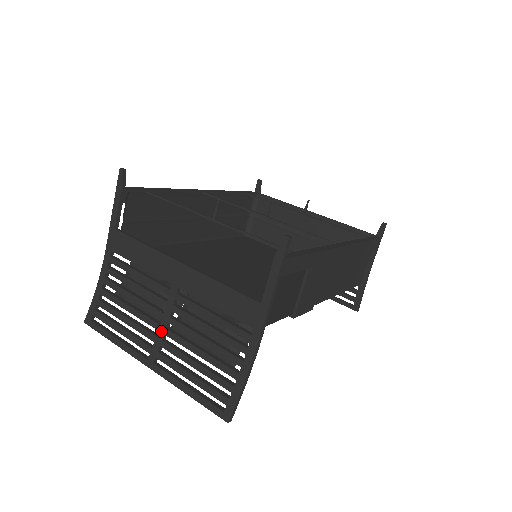
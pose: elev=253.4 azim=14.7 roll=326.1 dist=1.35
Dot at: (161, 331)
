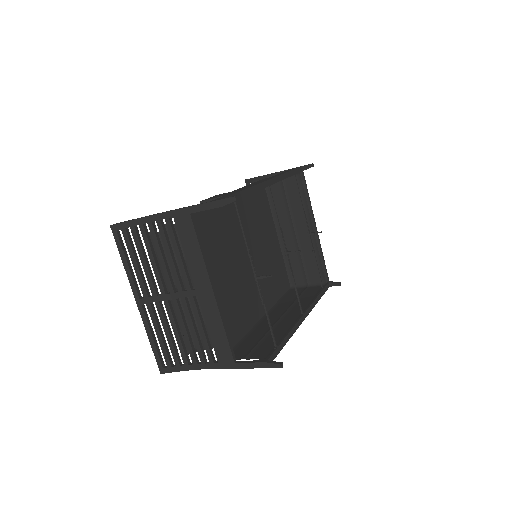
Dot at: (163, 297)
